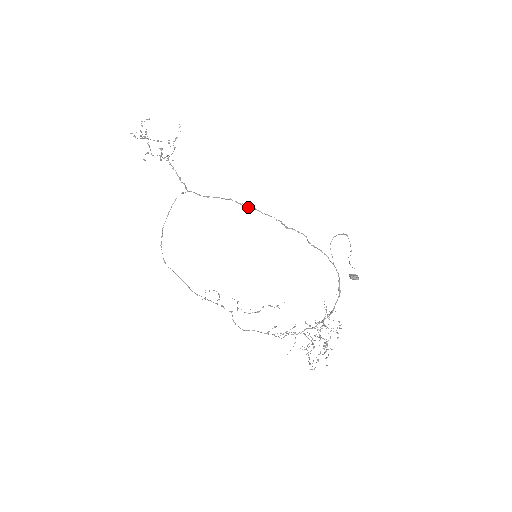
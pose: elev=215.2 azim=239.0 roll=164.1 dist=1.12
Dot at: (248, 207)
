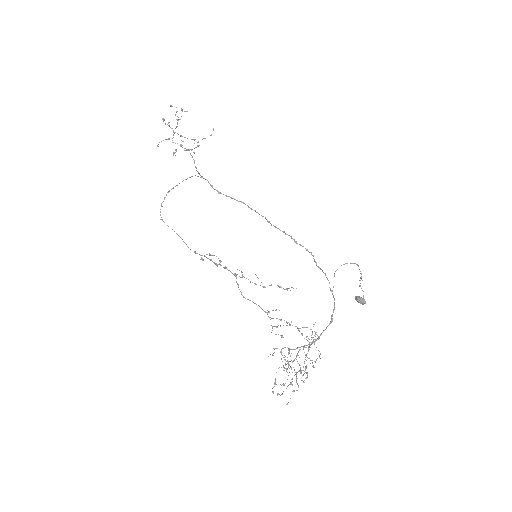
Dot at: (259, 214)
